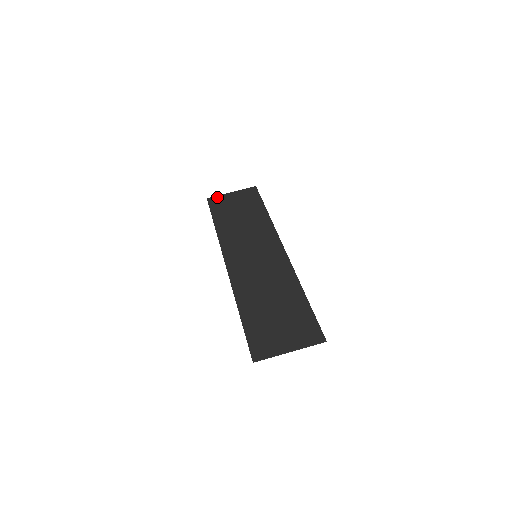
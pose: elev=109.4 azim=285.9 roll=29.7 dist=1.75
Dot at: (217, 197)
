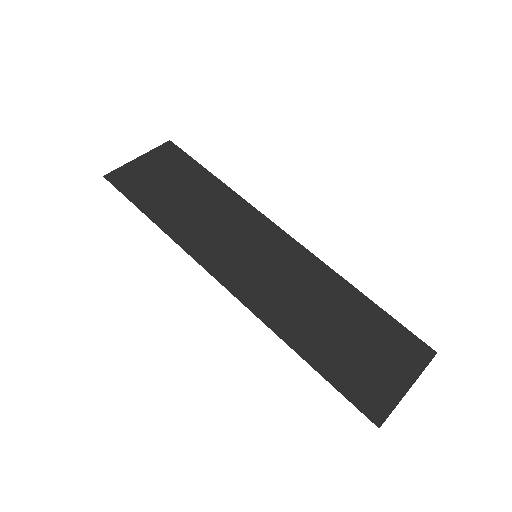
Dot at: (120, 170)
